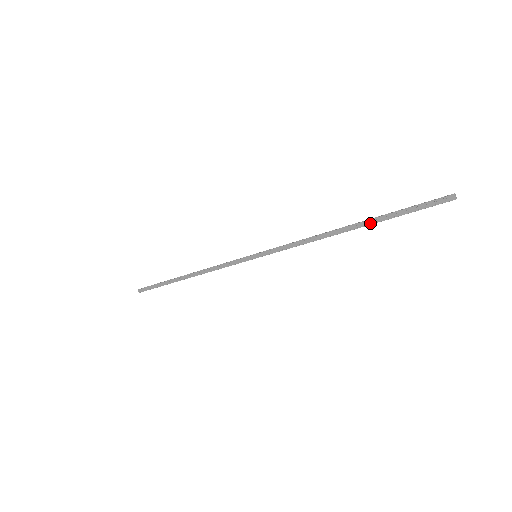
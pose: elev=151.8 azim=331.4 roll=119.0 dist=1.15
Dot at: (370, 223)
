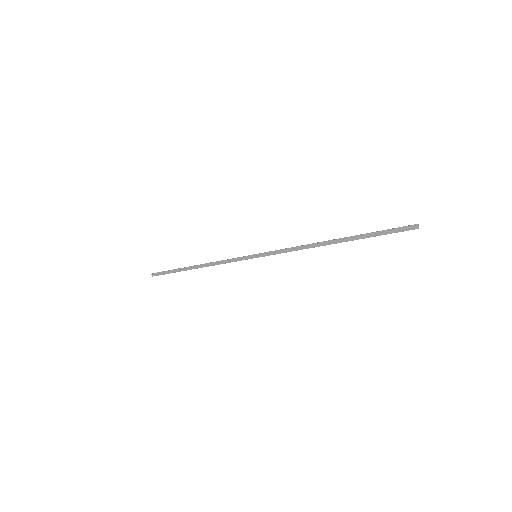
Dot at: (351, 239)
